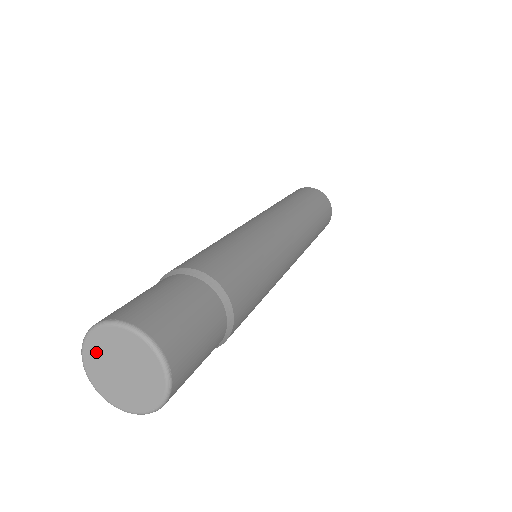
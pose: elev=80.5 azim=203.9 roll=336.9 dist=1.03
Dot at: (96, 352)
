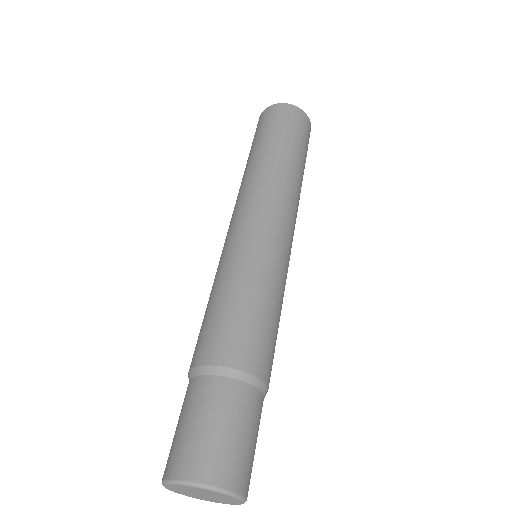
Dot at: (186, 488)
